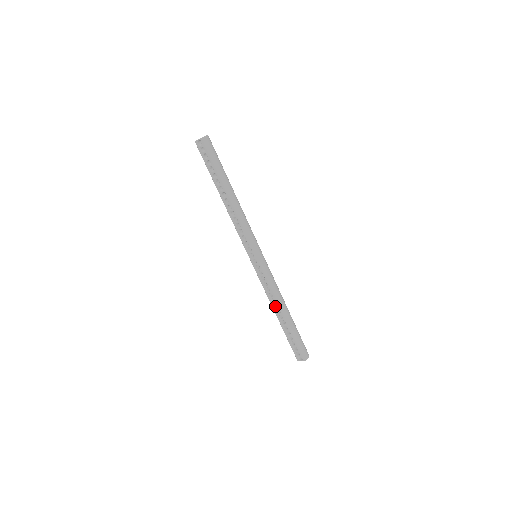
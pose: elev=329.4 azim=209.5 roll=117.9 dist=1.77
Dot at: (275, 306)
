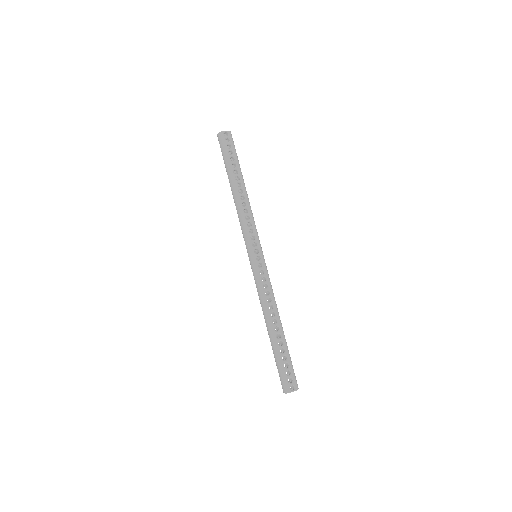
Dot at: occluded
